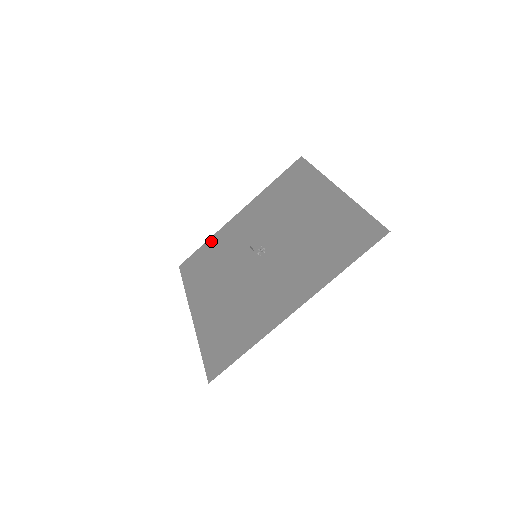
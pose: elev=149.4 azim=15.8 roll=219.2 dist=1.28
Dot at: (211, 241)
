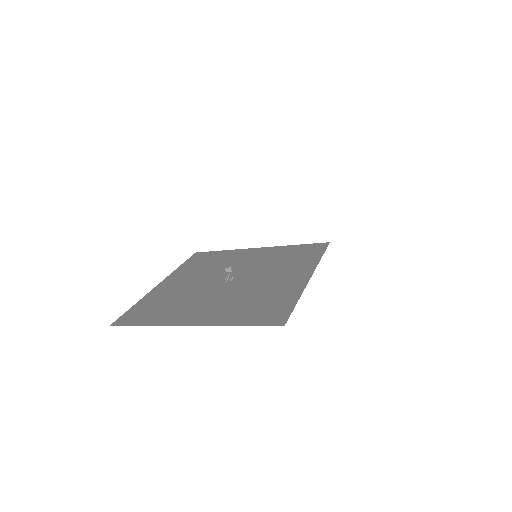
Dot at: (144, 301)
